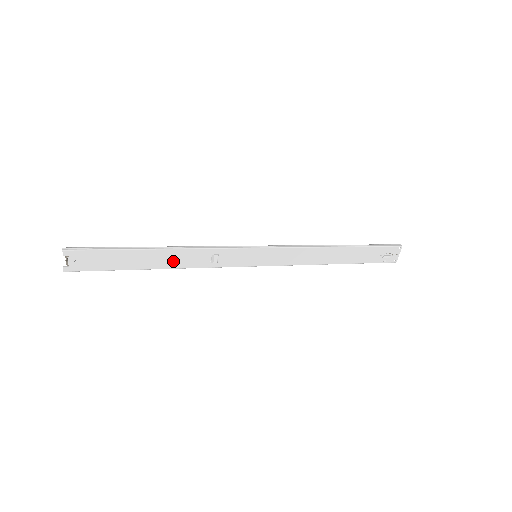
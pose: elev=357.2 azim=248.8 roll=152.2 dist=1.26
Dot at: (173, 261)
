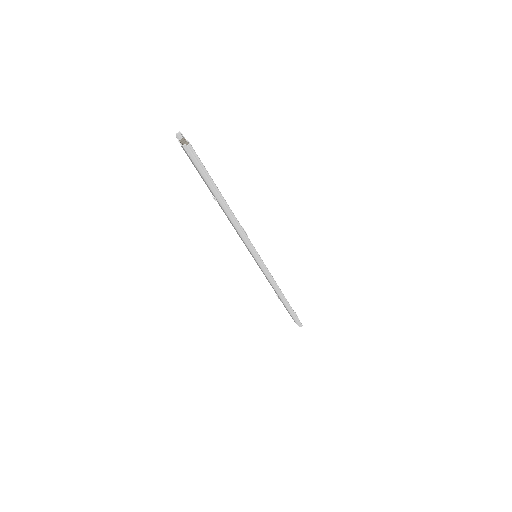
Dot at: occluded
